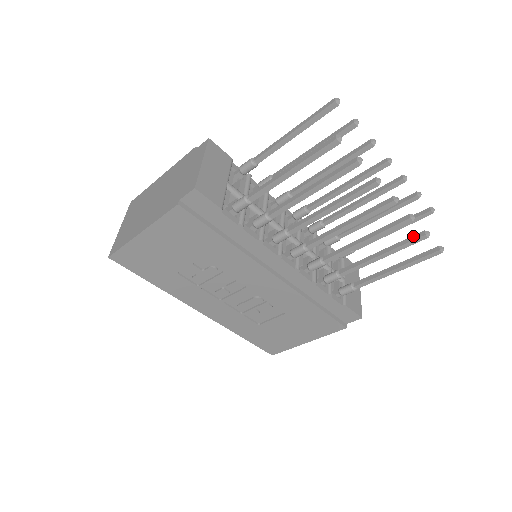
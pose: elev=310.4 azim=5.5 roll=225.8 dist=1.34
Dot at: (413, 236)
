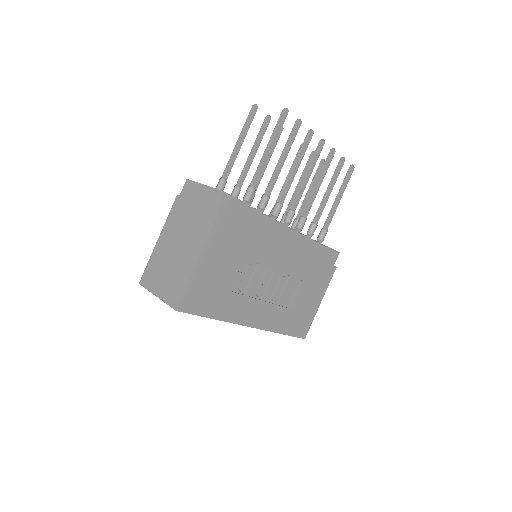
Dot at: (337, 165)
